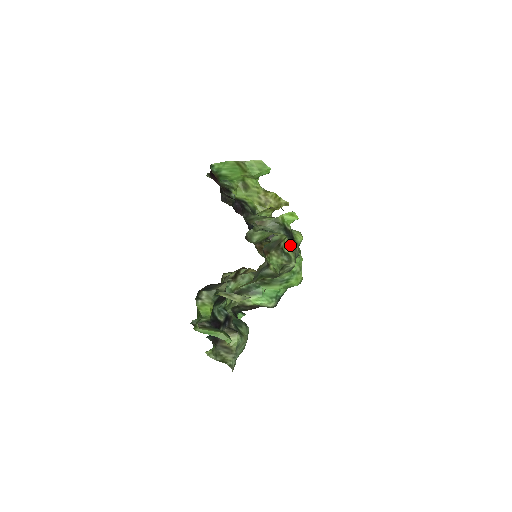
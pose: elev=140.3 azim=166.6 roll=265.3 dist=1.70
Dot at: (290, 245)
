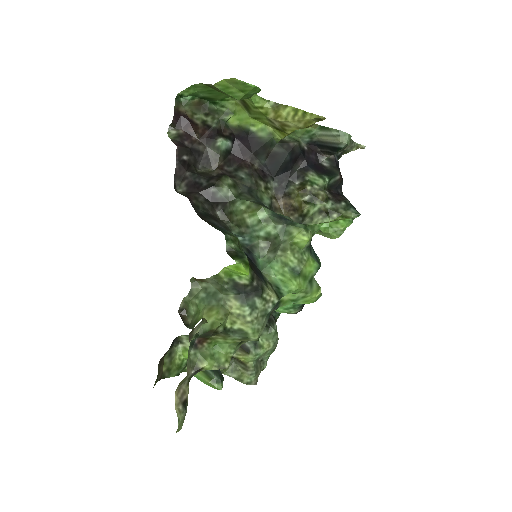
Dot at: (245, 312)
